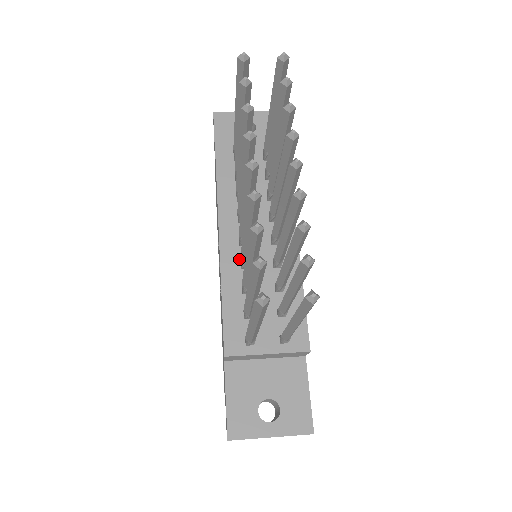
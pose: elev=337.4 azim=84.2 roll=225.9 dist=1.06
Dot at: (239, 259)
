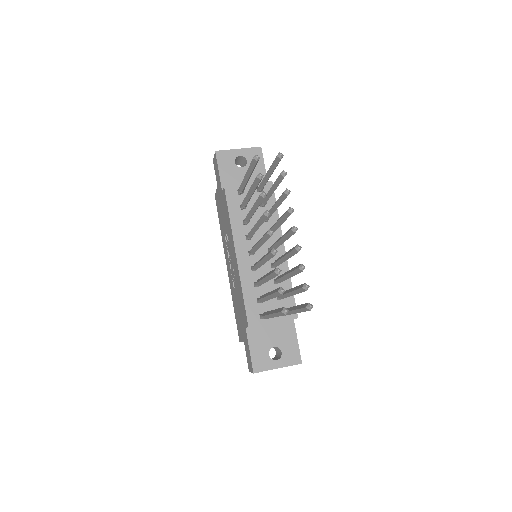
Dot at: (250, 265)
